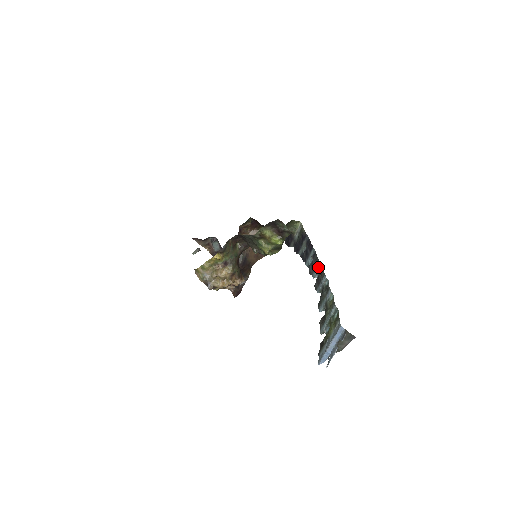
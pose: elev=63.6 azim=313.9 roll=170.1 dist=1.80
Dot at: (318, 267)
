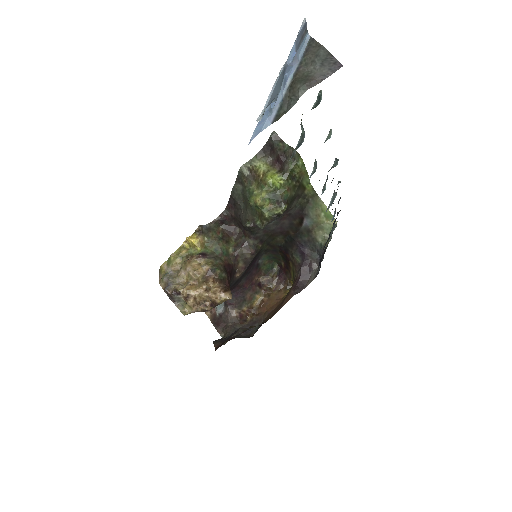
Dot at: occluded
